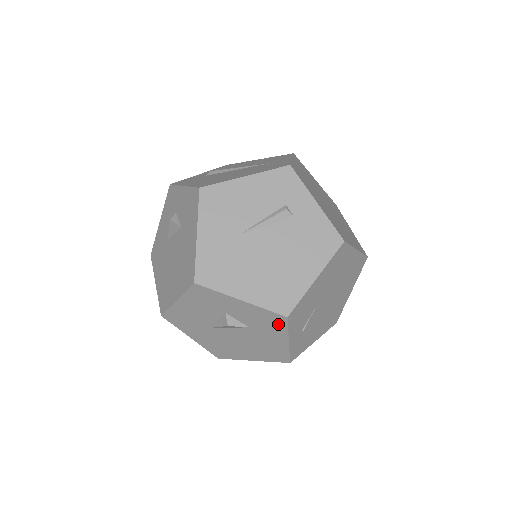
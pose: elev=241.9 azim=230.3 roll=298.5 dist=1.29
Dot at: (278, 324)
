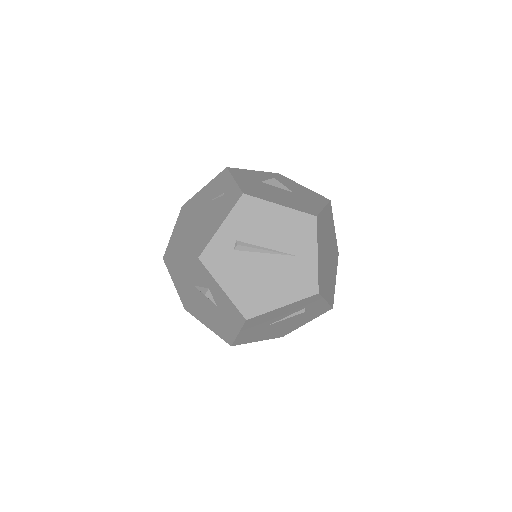
Dot at: occluded
